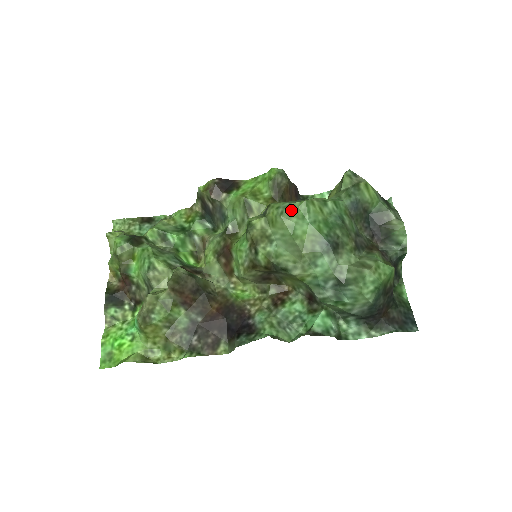
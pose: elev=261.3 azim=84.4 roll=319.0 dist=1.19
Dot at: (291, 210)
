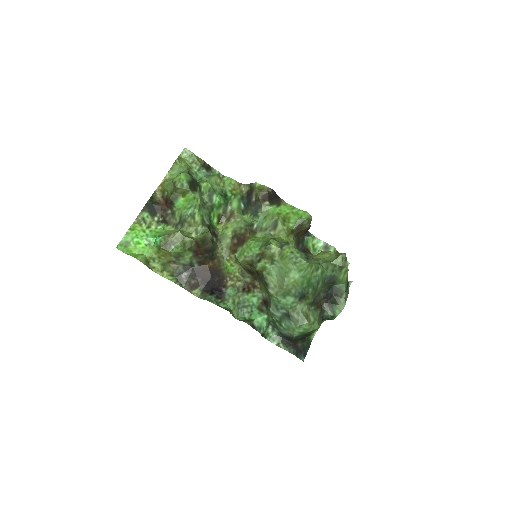
Dot at: (298, 262)
